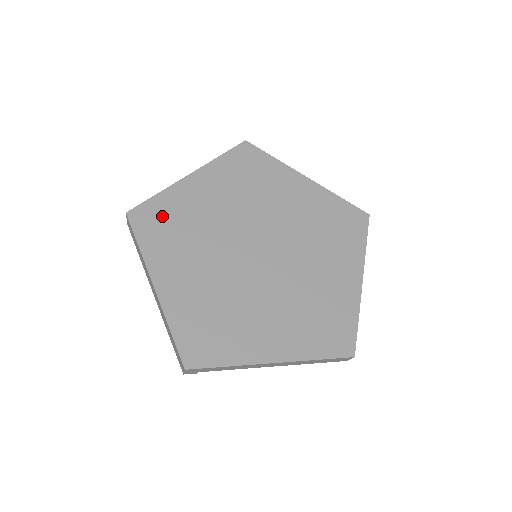
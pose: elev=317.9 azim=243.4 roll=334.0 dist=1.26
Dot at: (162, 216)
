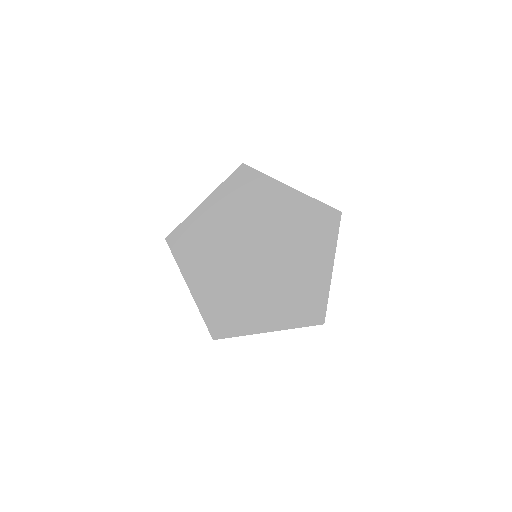
Dot at: (188, 238)
